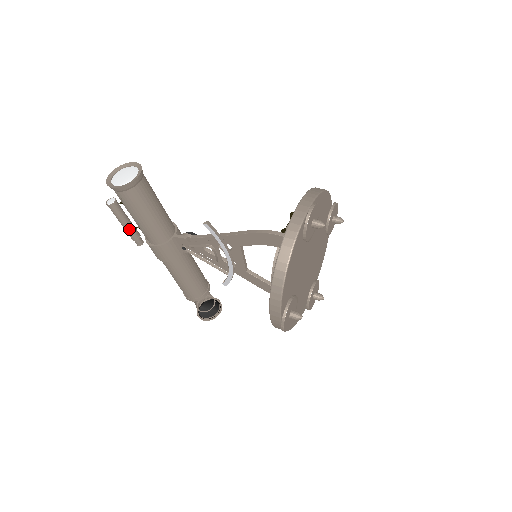
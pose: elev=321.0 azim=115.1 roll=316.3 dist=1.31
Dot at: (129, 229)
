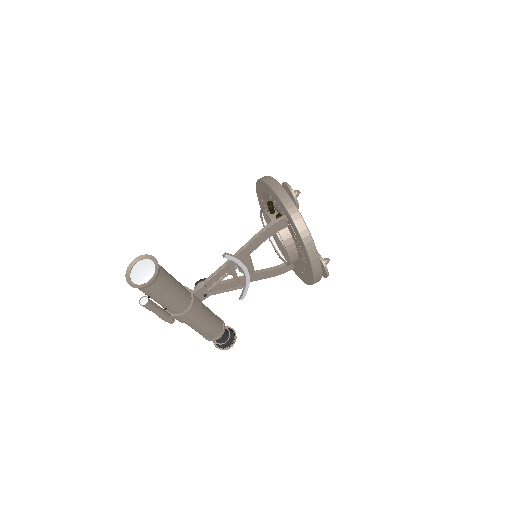
Dot at: (164, 314)
